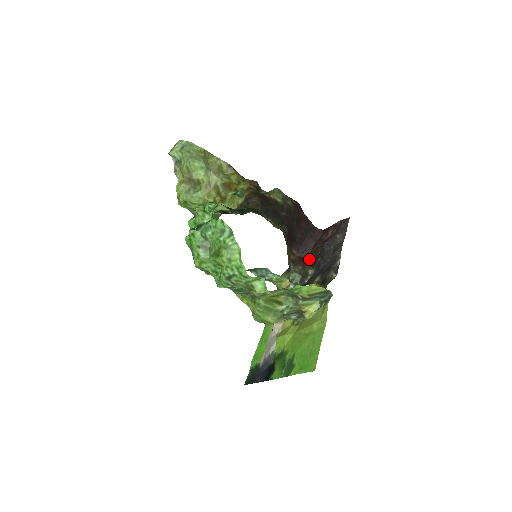
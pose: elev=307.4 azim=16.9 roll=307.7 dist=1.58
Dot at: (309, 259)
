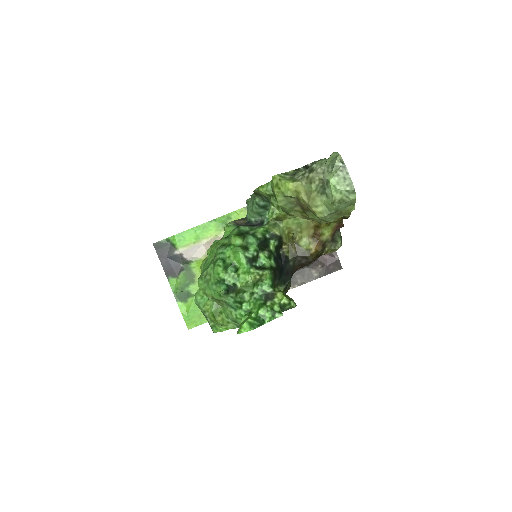
Dot at: occluded
